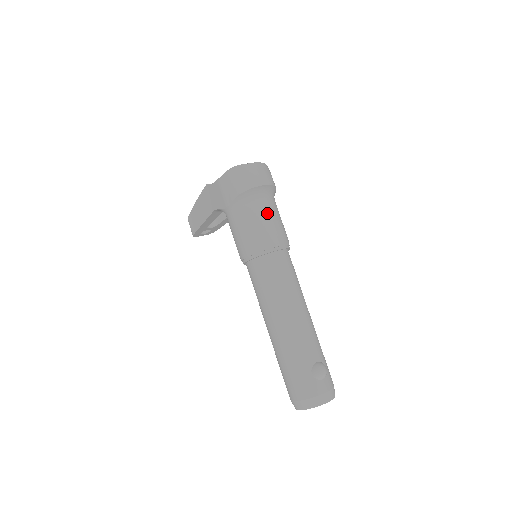
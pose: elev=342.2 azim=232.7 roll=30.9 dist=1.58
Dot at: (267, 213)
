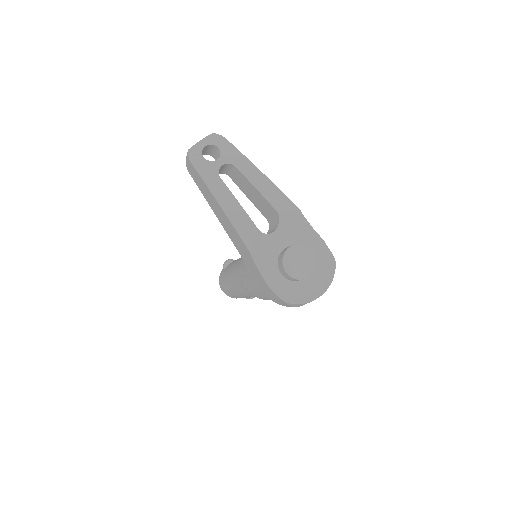
Dot at: occluded
